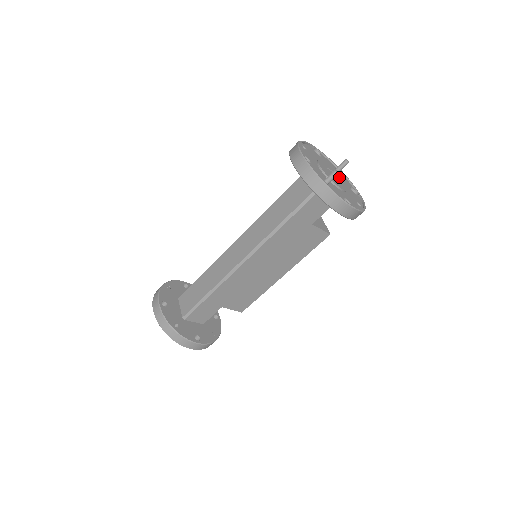
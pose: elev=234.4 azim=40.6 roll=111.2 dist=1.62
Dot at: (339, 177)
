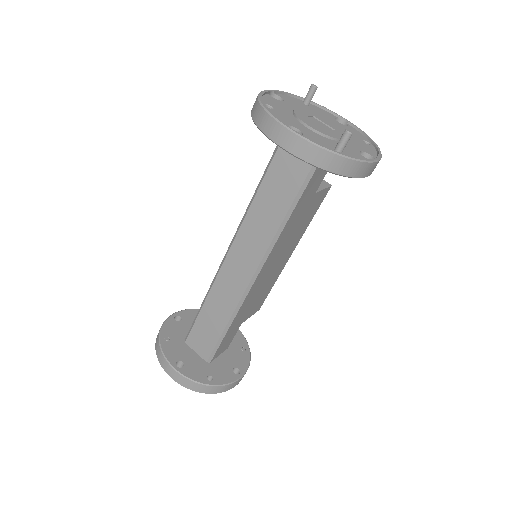
Dot at: (323, 118)
